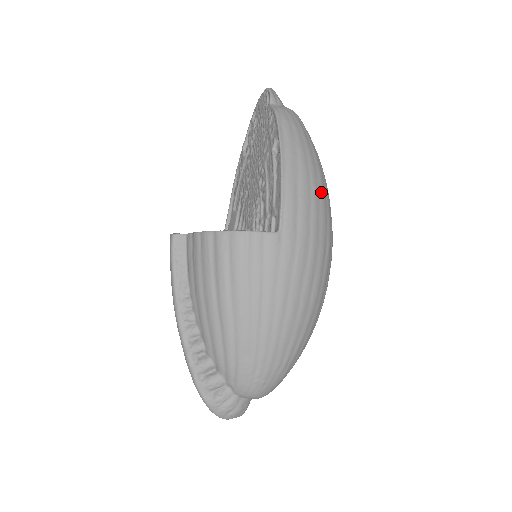
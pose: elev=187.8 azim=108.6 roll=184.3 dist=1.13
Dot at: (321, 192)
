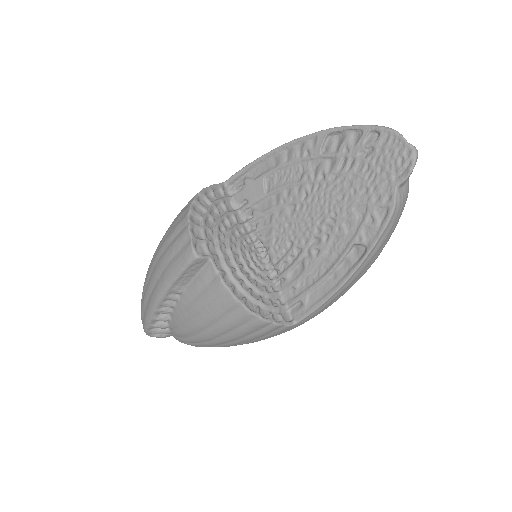
Dot at: occluded
